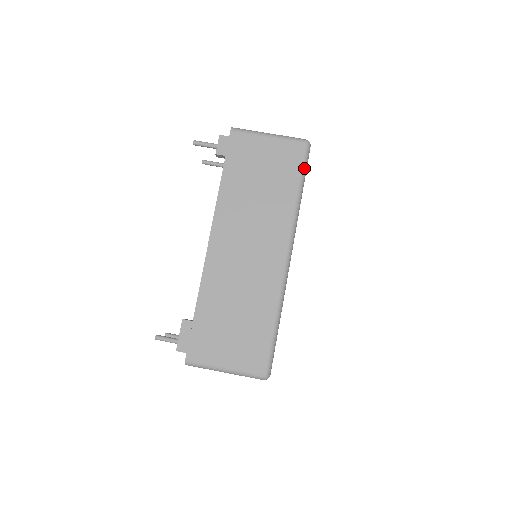
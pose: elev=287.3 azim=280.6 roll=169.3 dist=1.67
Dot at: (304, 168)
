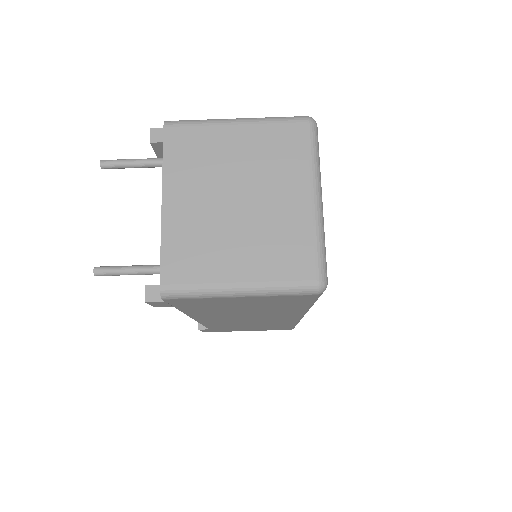
Dot at: (317, 299)
